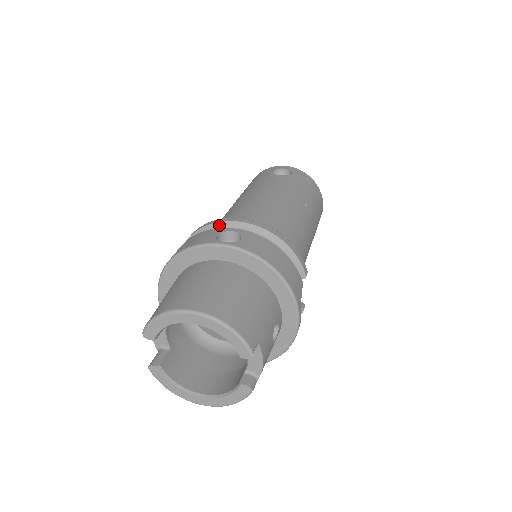
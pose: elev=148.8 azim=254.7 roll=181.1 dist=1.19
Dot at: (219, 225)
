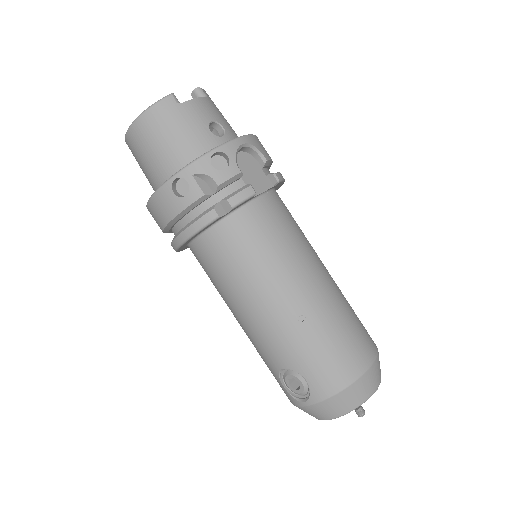
Dot at: occluded
